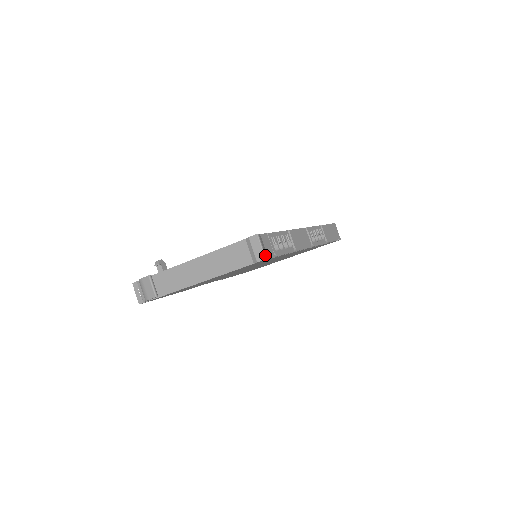
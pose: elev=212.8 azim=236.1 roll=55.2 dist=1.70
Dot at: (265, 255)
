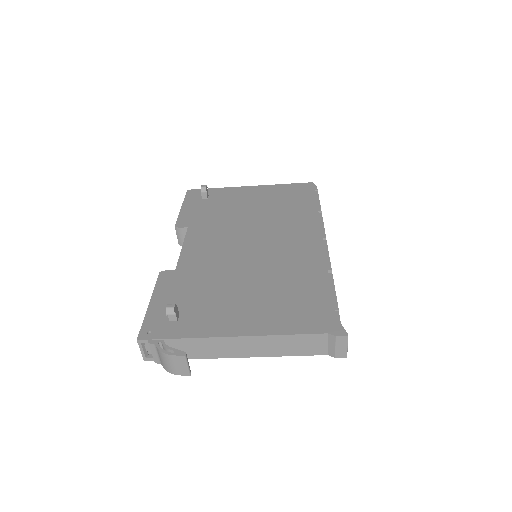
Dot at: occluded
